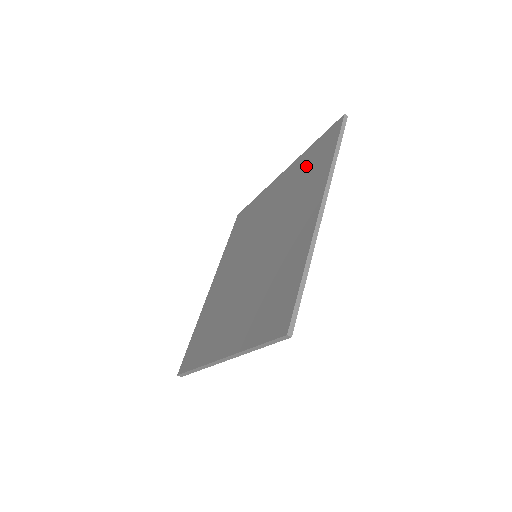
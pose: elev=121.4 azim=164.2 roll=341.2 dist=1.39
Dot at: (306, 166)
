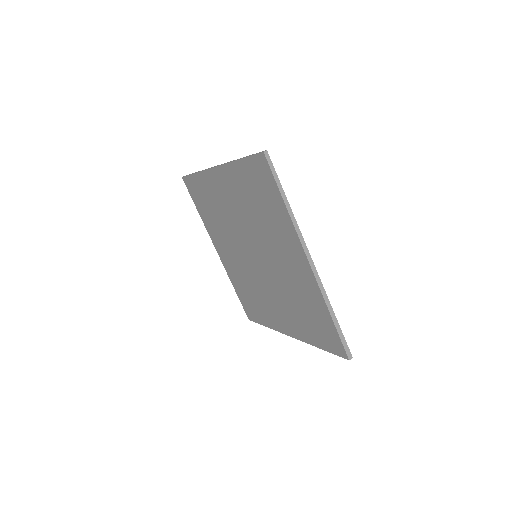
Dot at: (206, 211)
